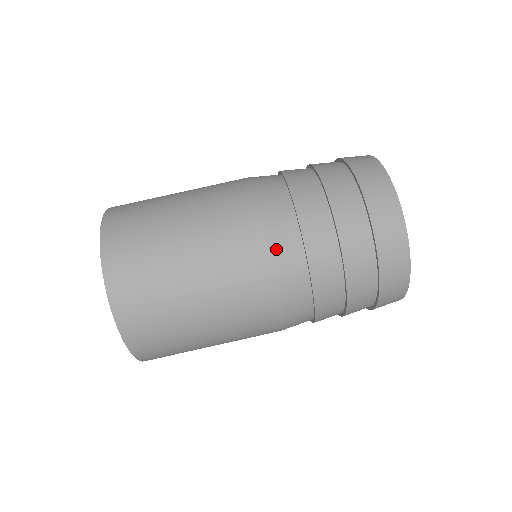
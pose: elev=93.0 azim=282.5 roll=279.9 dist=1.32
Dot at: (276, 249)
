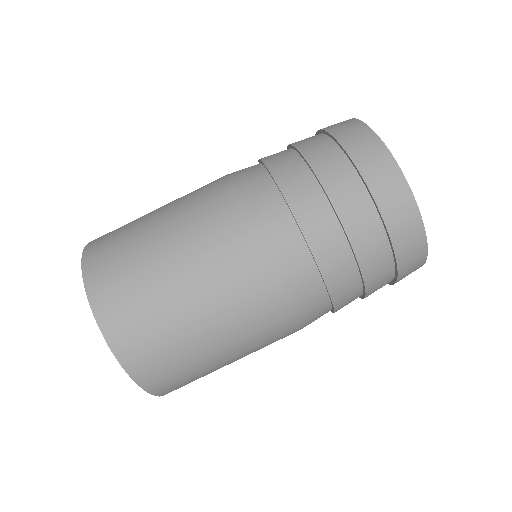
Dot at: (283, 266)
